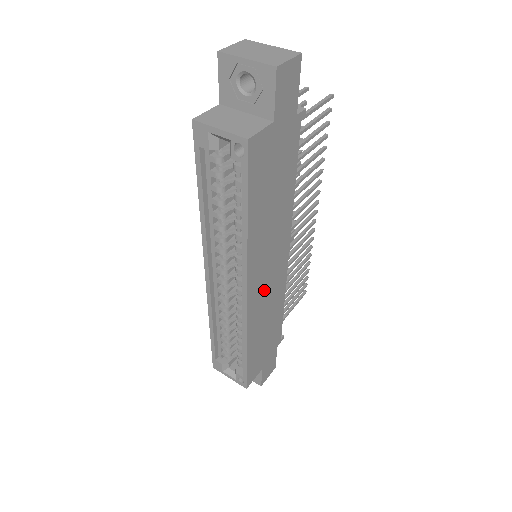
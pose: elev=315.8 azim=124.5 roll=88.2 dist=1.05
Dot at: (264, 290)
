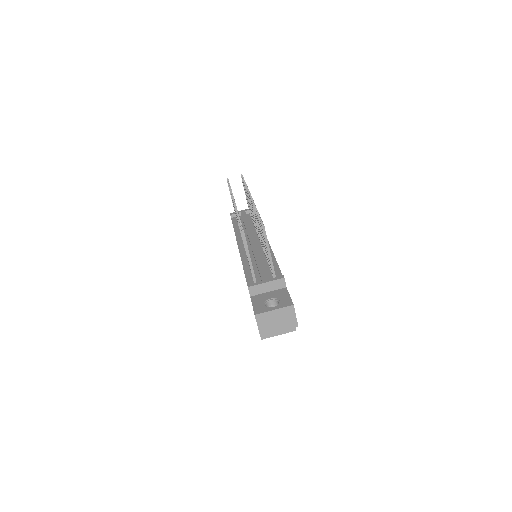
Dot at: occluded
